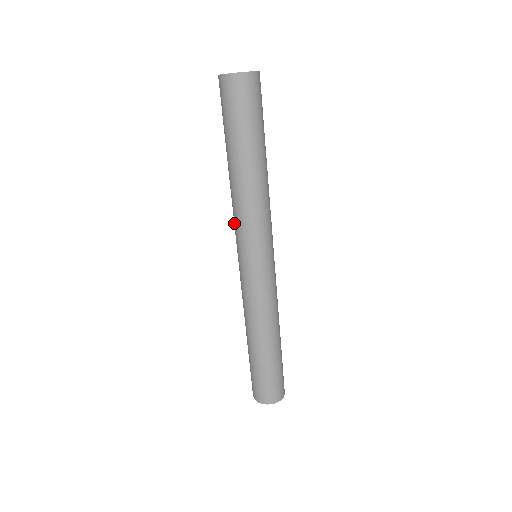
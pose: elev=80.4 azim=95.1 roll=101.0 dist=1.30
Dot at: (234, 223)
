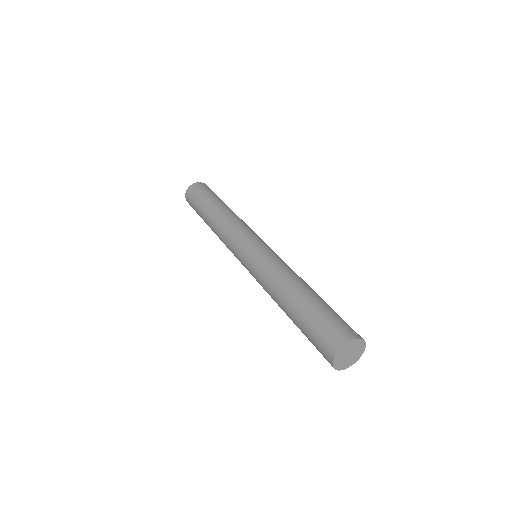
Dot at: (227, 243)
